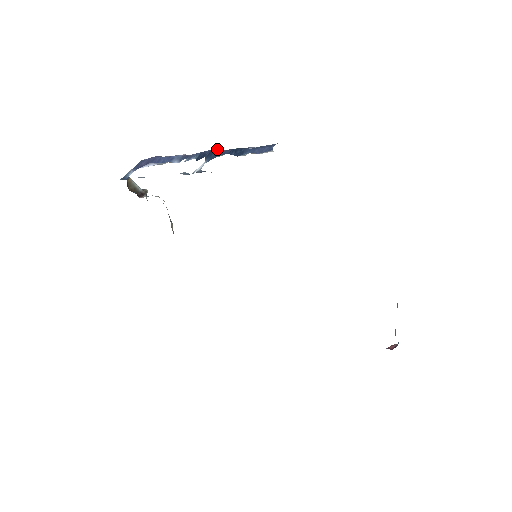
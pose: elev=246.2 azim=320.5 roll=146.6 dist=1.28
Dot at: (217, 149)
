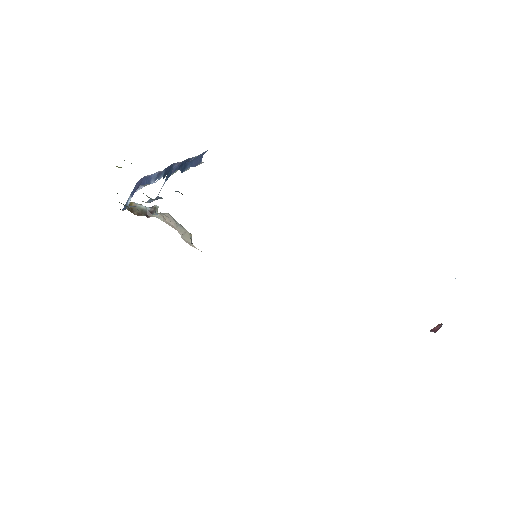
Dot at: (172, 164)
